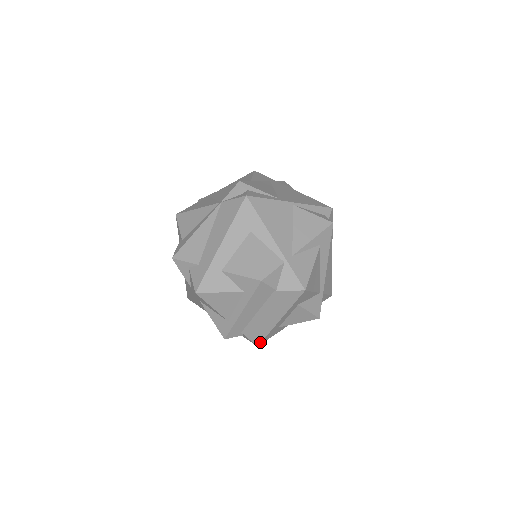
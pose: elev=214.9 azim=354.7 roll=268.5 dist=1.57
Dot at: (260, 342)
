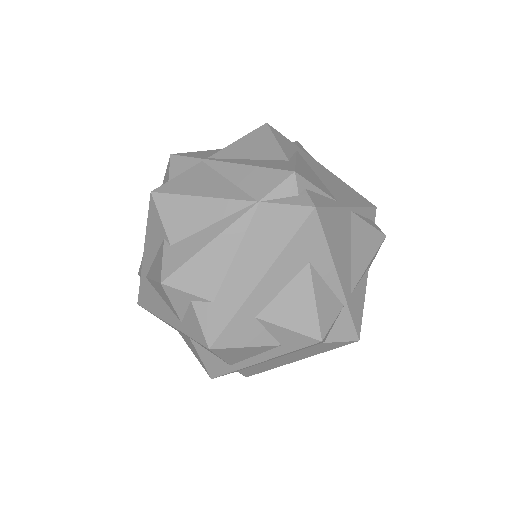
Dot at: (253, 374)
